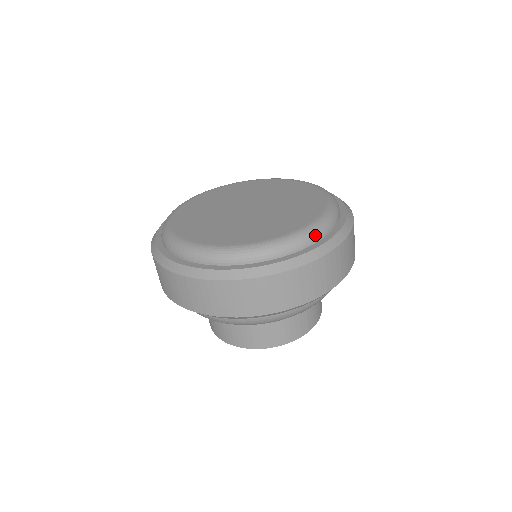
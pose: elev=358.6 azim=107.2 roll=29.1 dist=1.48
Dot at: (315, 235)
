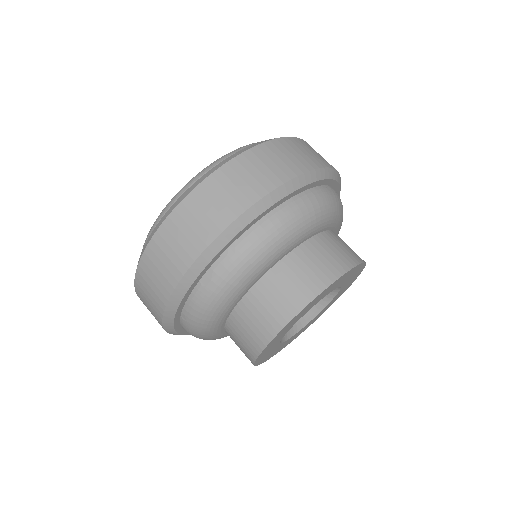
Dot at: (202, 173)
